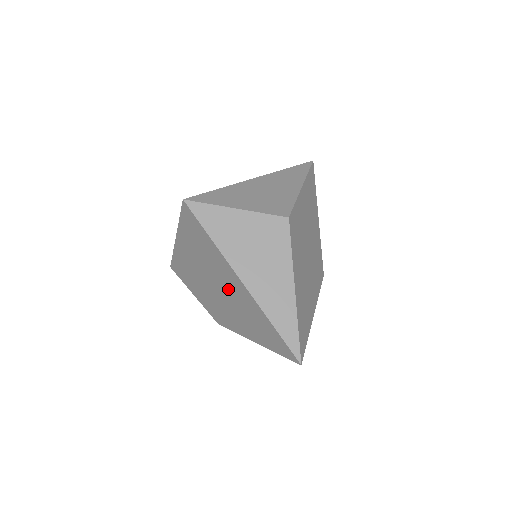
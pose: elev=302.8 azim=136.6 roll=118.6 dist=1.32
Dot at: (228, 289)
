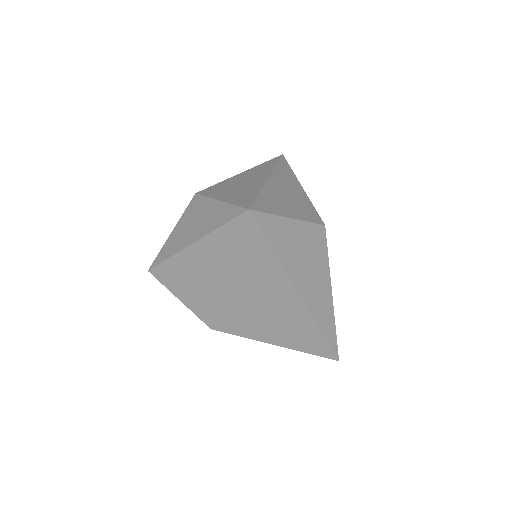
Dot at: (265, 298)
